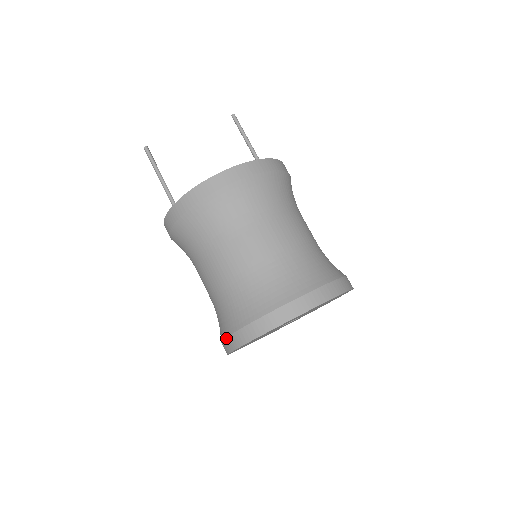
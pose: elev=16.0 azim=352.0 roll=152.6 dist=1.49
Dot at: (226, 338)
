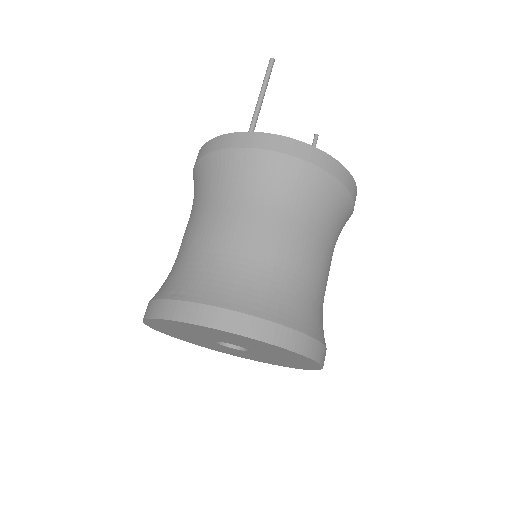
Dot at: (213, 306)
